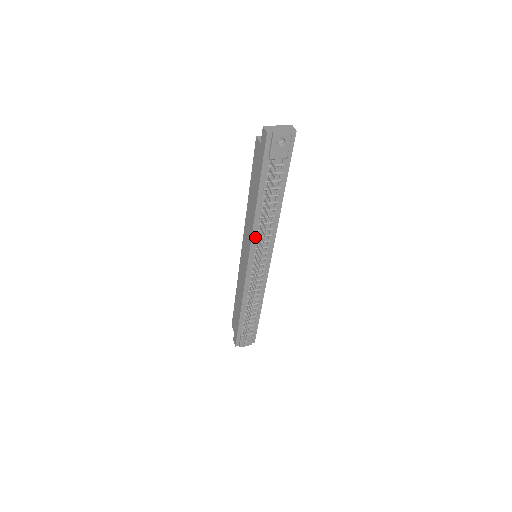
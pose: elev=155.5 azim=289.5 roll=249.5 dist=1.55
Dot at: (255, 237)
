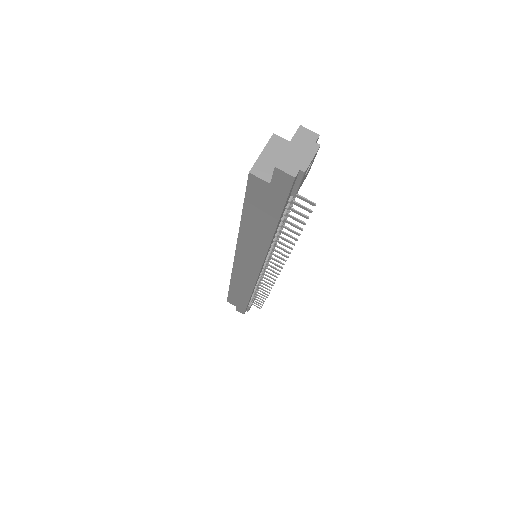
Dot at: occluded
